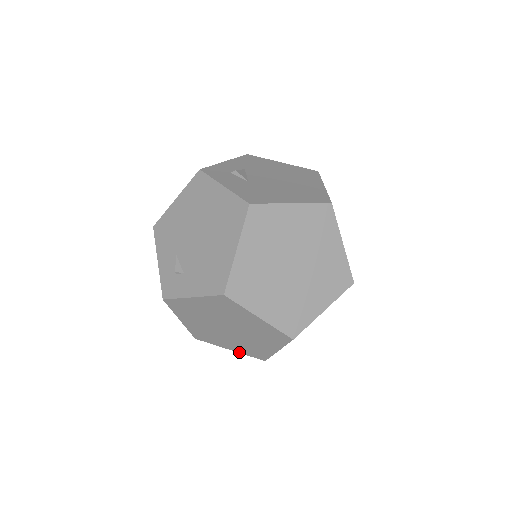
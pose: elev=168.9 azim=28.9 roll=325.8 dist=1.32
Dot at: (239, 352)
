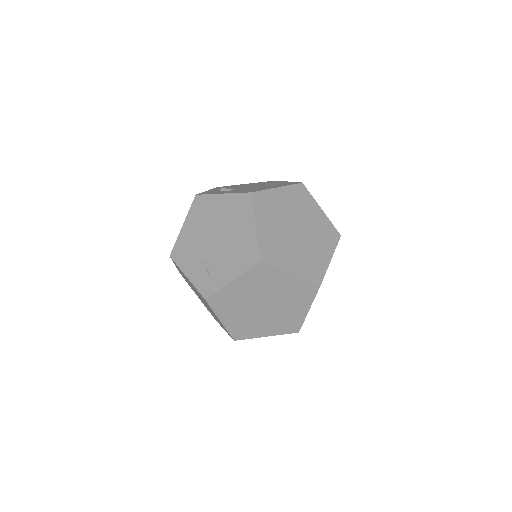
Dot at: (275, 335)
